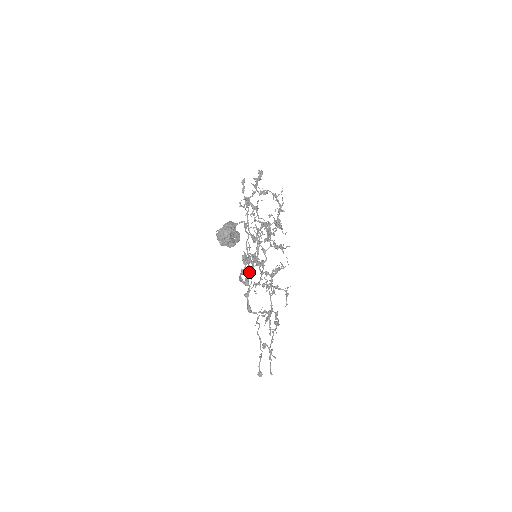
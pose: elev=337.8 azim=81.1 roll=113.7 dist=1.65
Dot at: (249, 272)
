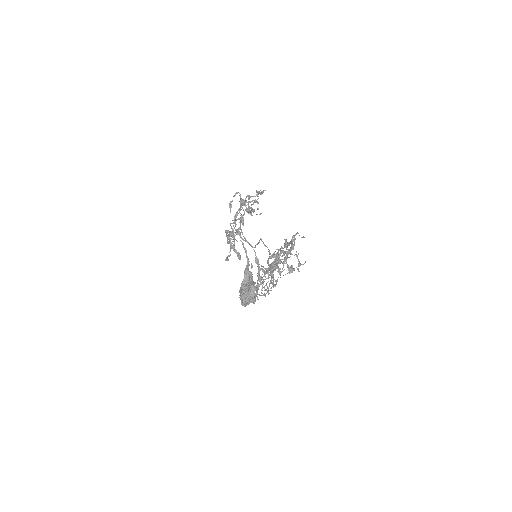
Dot at: (237, 231)
